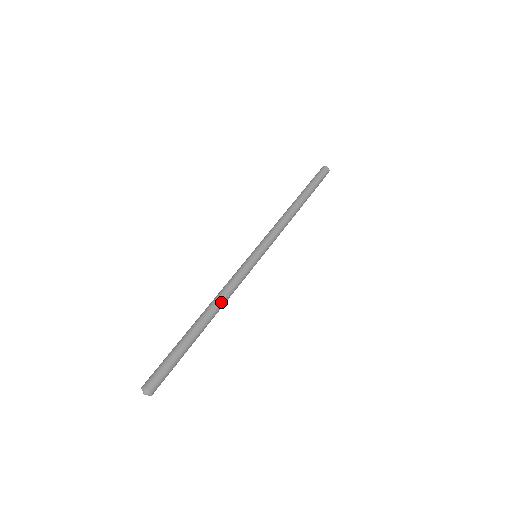
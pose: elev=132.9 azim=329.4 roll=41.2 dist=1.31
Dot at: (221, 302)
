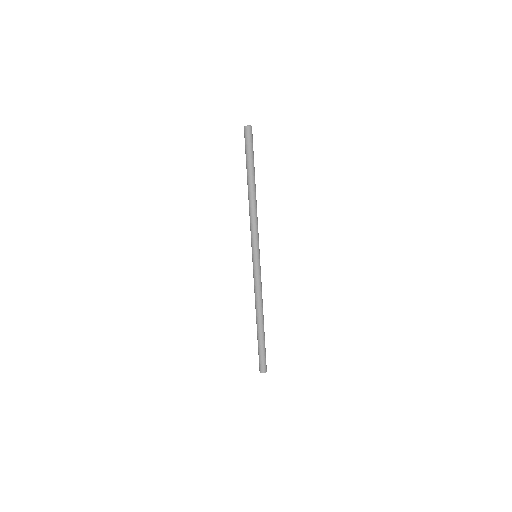
Dot at: occluded
